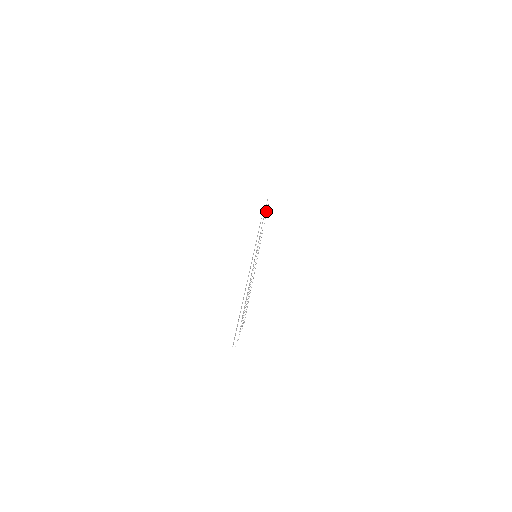
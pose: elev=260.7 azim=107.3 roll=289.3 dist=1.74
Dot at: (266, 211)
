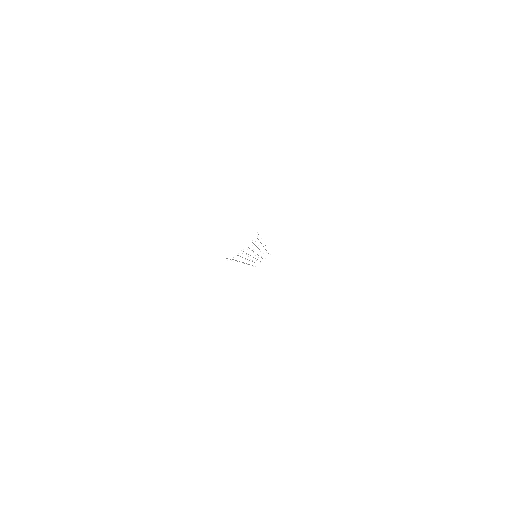
Dot at: (267, 255)
